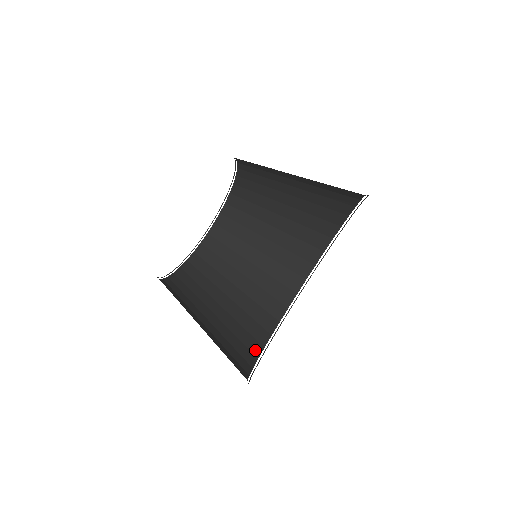
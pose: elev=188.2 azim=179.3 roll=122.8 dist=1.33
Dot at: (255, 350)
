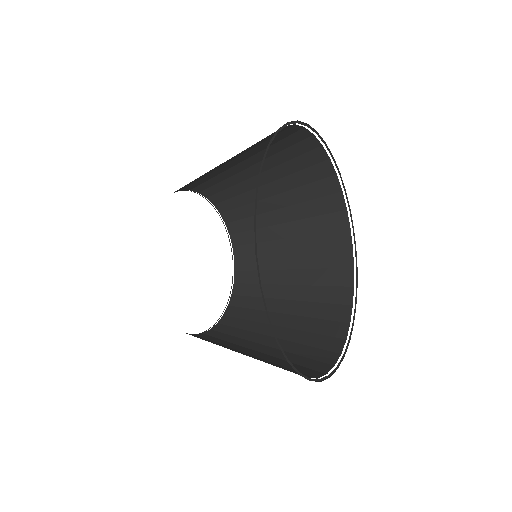
Dot at: (339, 333)
